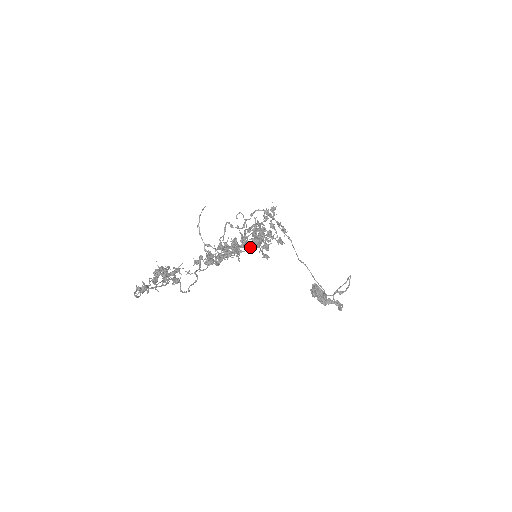
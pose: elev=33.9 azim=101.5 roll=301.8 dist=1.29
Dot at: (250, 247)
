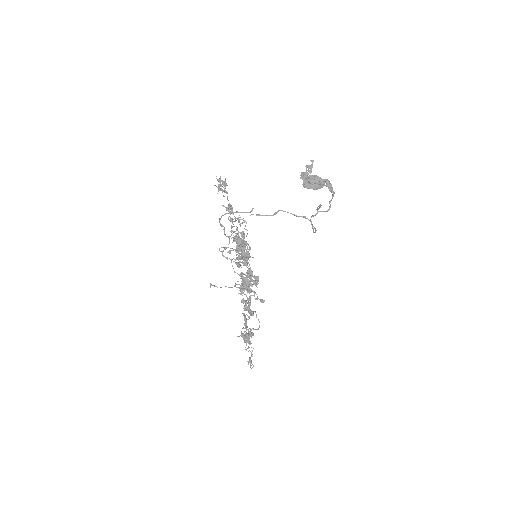
Dot at: occluded
